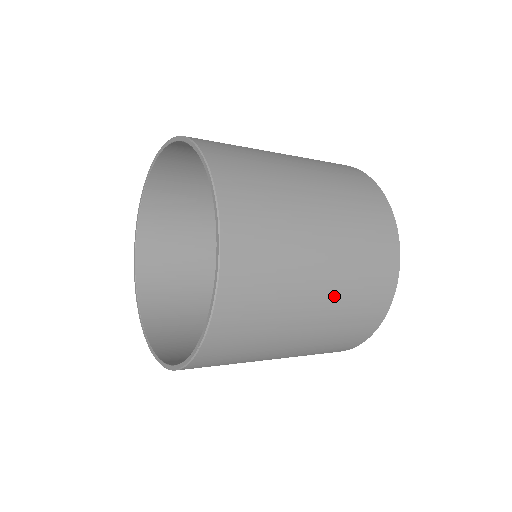
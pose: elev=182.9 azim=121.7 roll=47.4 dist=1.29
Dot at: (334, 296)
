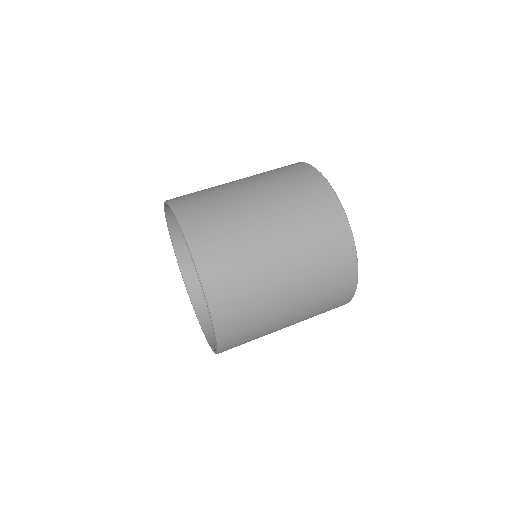
Dot at: occluded
